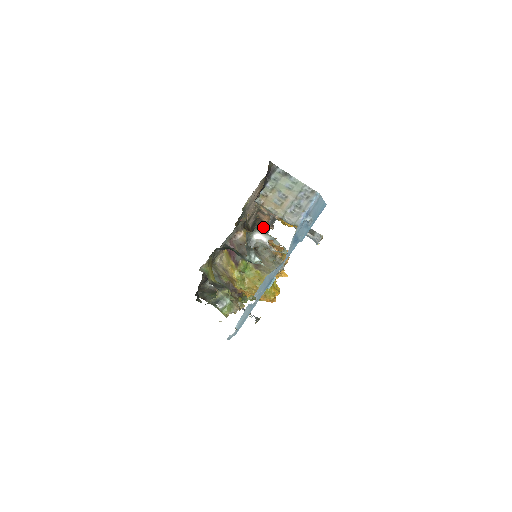
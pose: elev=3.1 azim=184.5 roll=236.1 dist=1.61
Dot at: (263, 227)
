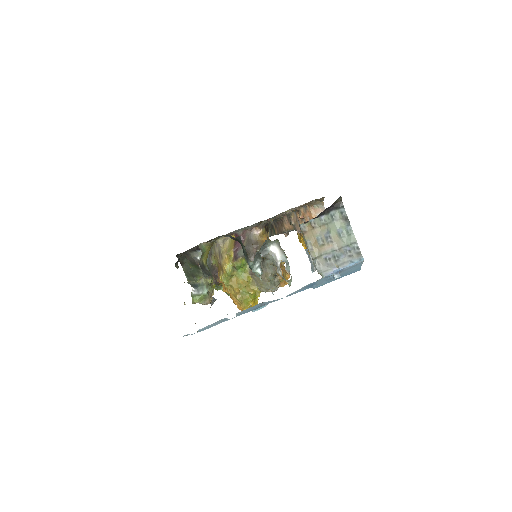
Dot at: (279, 229)
